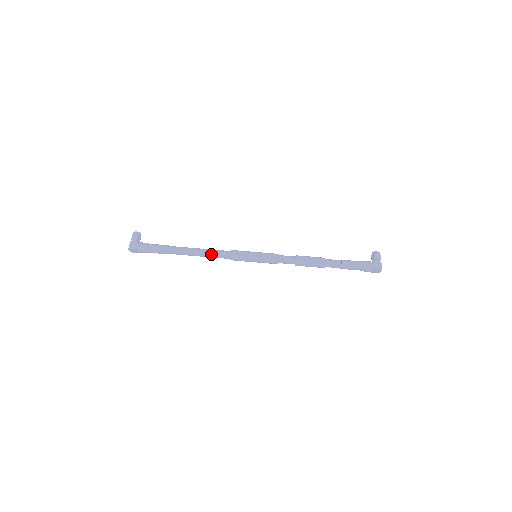
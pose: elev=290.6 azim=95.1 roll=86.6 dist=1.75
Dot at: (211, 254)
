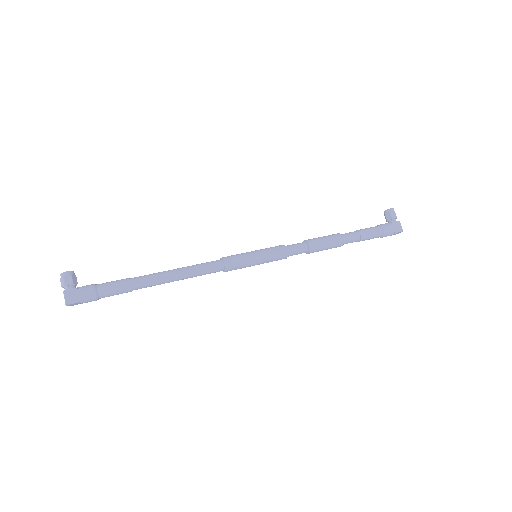
Dot at: (197, 273)
